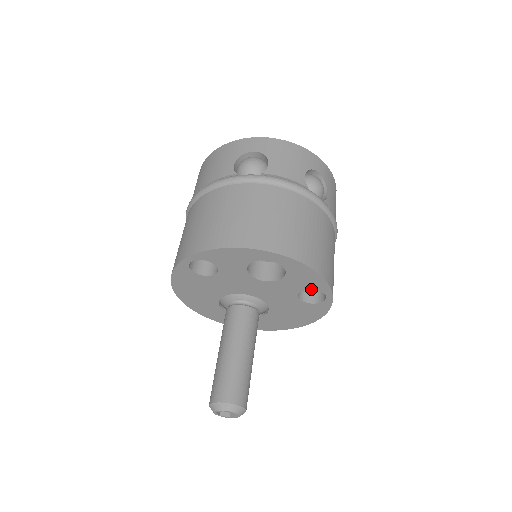
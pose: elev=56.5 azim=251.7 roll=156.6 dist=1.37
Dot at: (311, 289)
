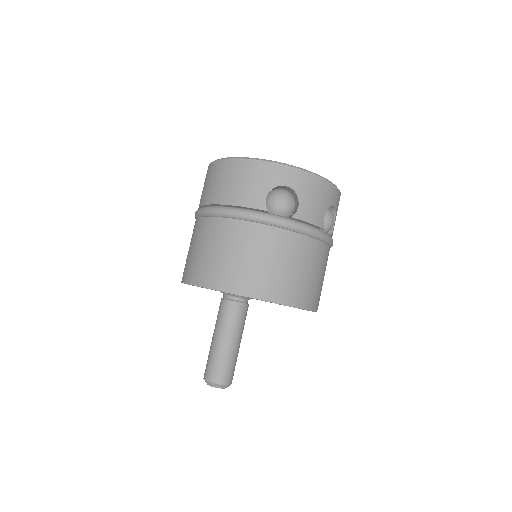
Dot at: occluded
